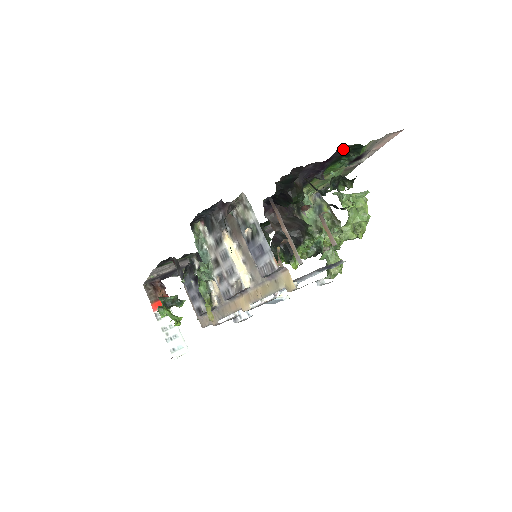
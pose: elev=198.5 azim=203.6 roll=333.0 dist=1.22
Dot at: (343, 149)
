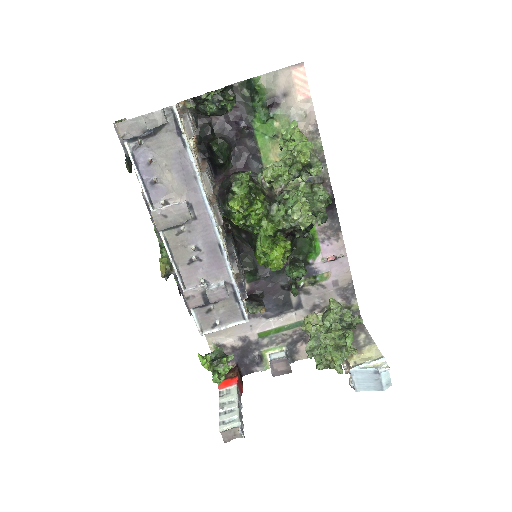
Dot at: (237, 91)
